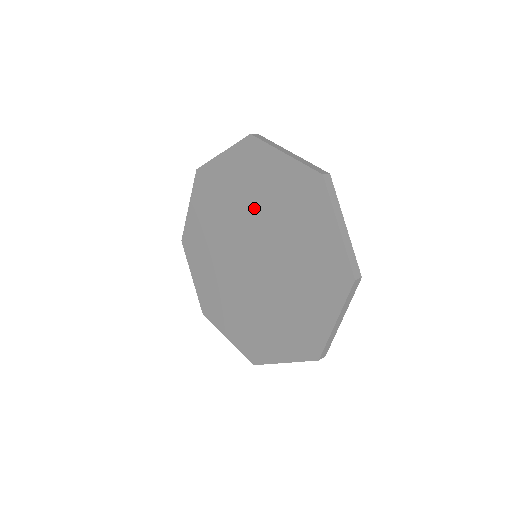
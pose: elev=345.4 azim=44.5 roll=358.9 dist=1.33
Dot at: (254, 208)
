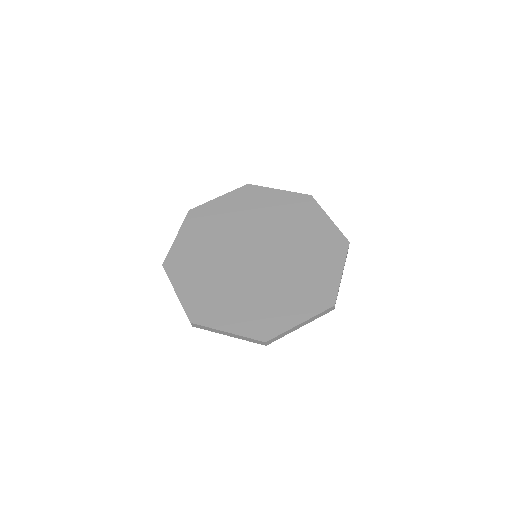
Dot at: (228, 233)
